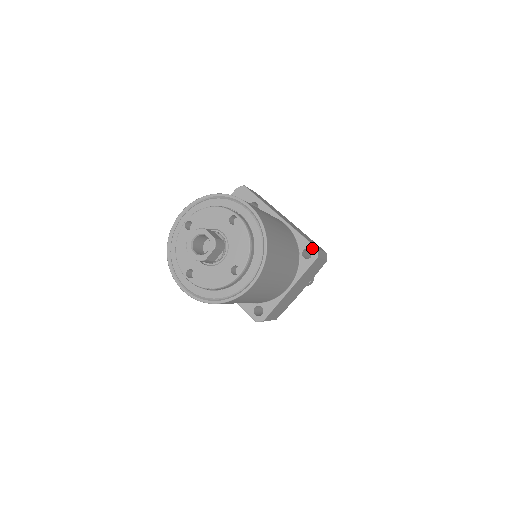
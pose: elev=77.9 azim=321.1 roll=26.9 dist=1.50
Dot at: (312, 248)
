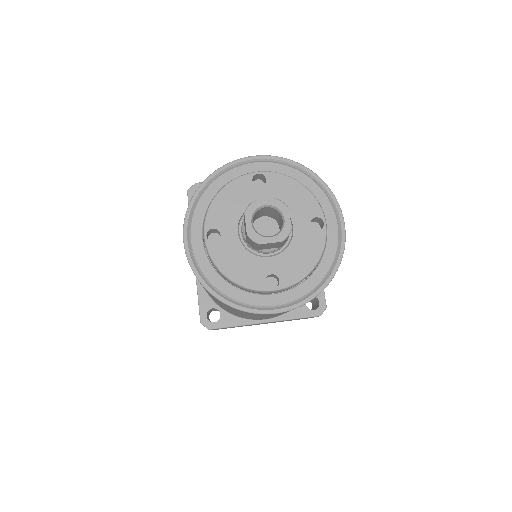
Dot at: (322, 302)
